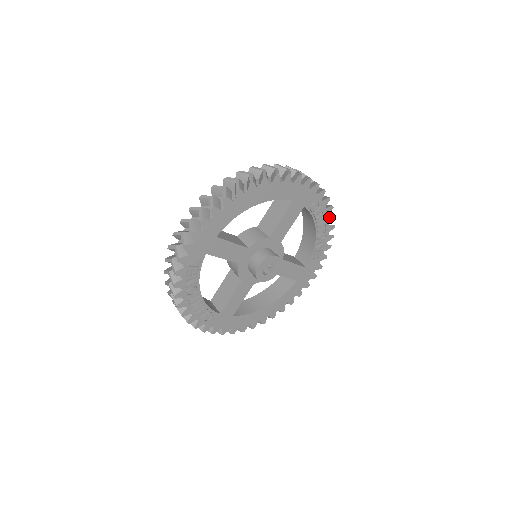
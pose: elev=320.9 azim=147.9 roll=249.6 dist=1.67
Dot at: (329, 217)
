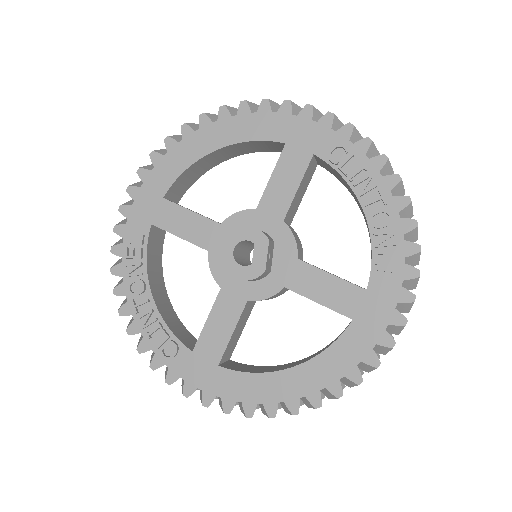
Dot at: (385, 178)
